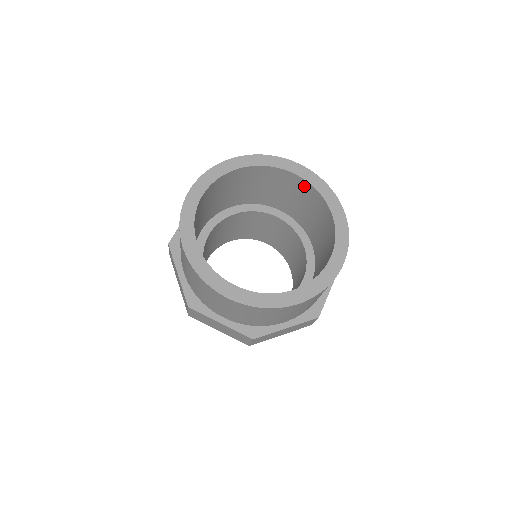
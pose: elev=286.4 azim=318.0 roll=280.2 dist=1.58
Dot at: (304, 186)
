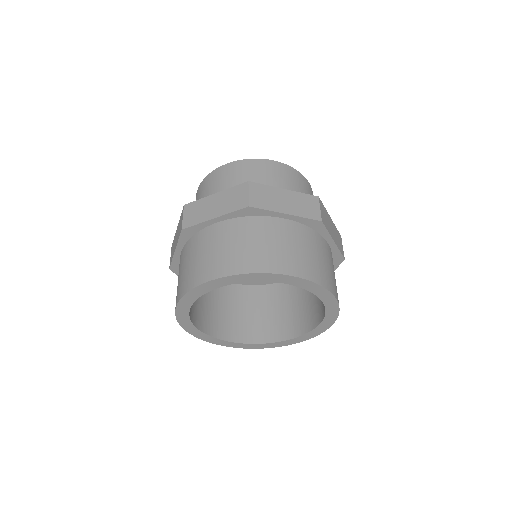
Dot at: occluded
